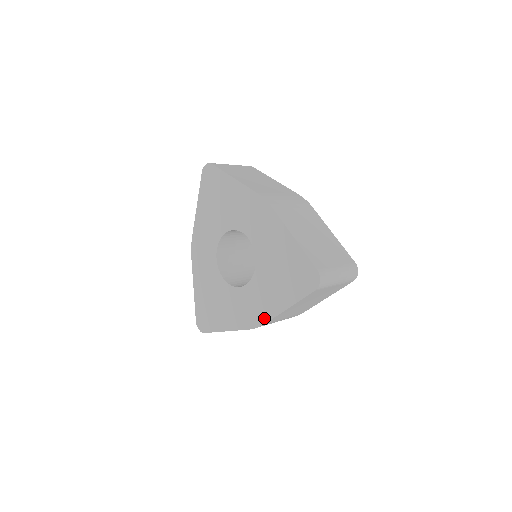
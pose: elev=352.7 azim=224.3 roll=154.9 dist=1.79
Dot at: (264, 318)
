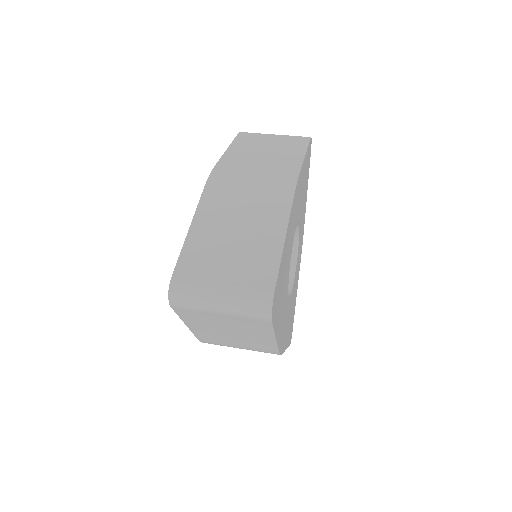
Dot at: occluded
